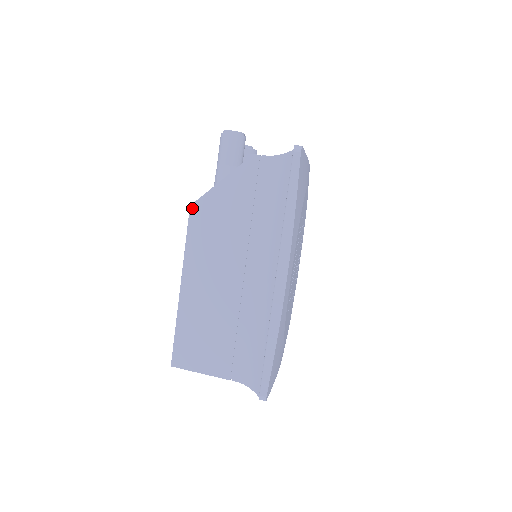
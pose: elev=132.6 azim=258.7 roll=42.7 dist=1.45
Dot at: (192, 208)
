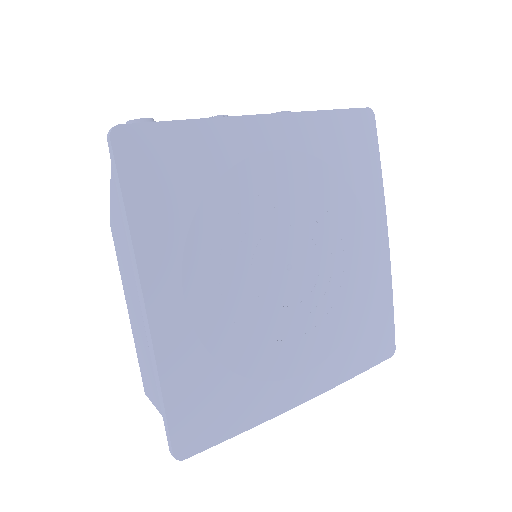
Dot at: (111, 225)
